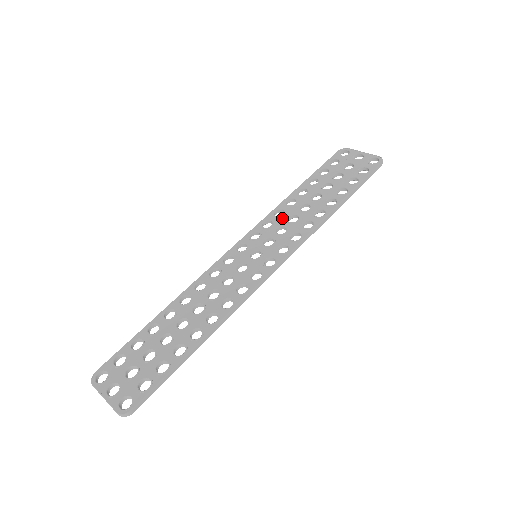
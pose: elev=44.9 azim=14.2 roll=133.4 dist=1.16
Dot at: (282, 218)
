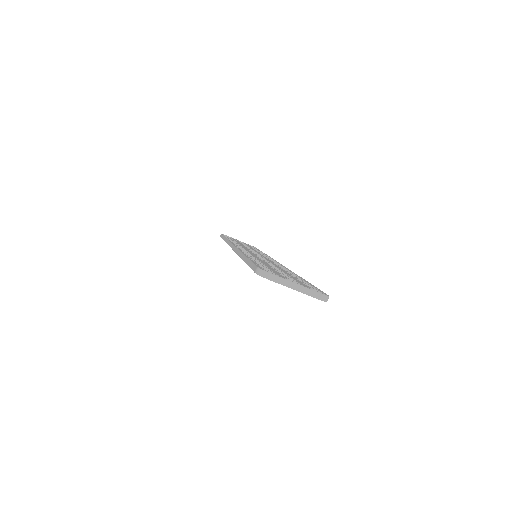
Dot at: occluded
